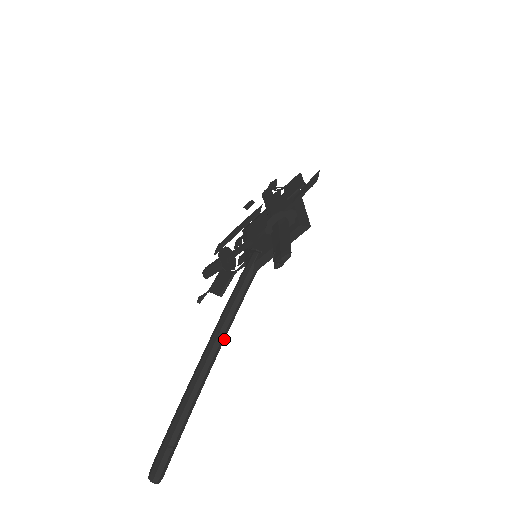
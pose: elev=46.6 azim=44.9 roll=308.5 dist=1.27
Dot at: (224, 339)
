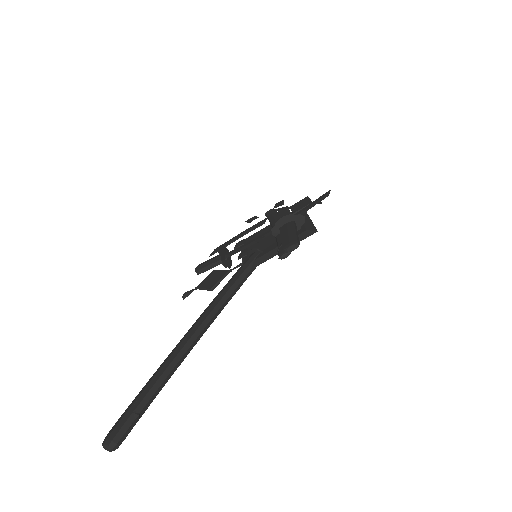
Dot at: (212, 322)
